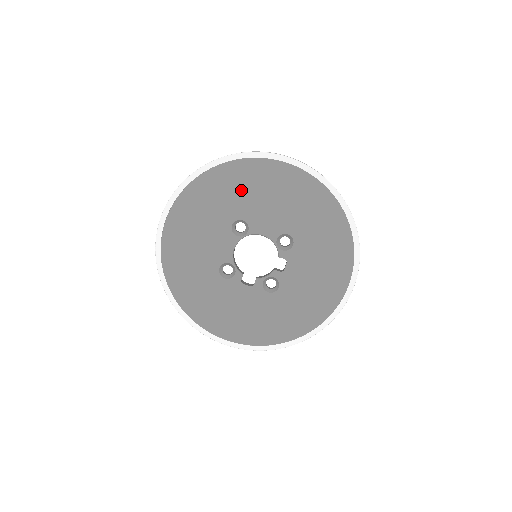
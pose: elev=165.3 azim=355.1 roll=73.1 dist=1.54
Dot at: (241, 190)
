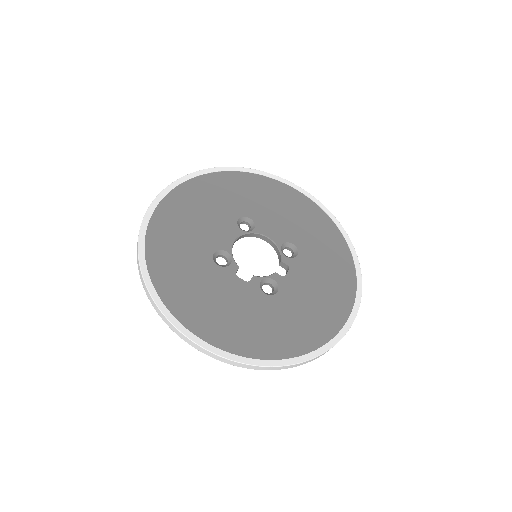
Dot at: (254, 195)
